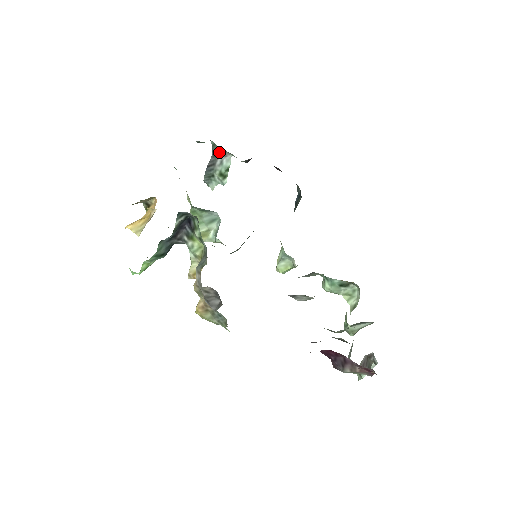
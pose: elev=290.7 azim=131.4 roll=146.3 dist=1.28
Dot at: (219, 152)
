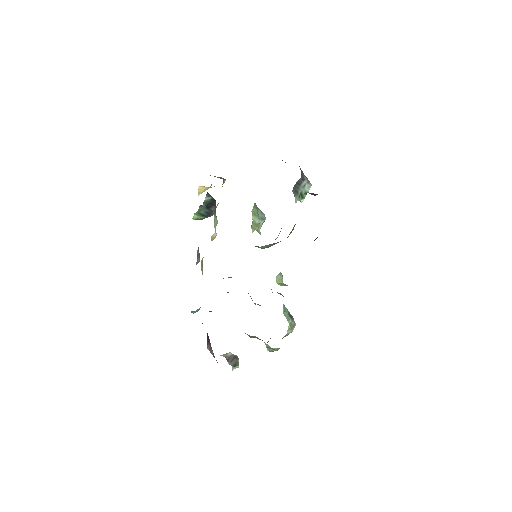
Dot at: (304, 177)
